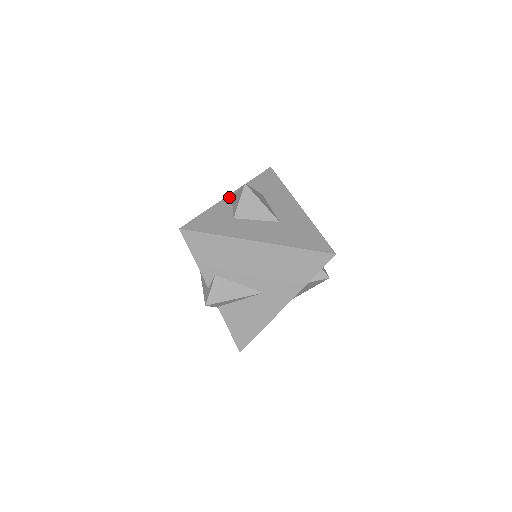
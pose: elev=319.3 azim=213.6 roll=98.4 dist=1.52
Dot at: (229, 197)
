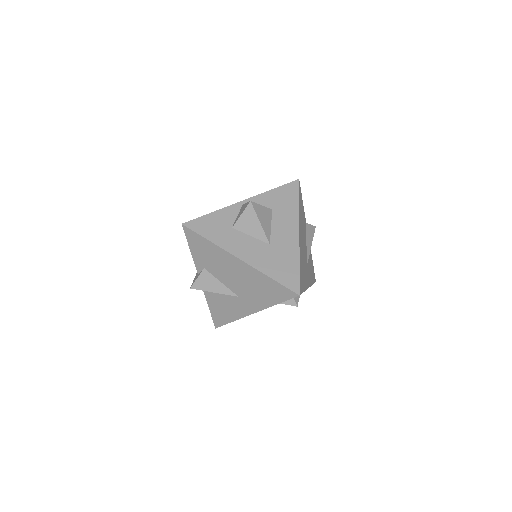
Dot at: (241, 203)
